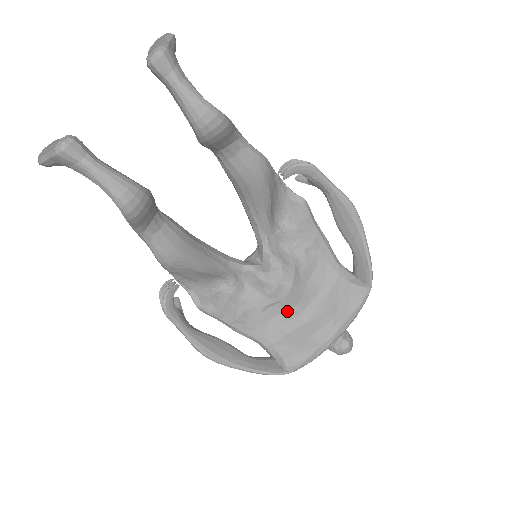
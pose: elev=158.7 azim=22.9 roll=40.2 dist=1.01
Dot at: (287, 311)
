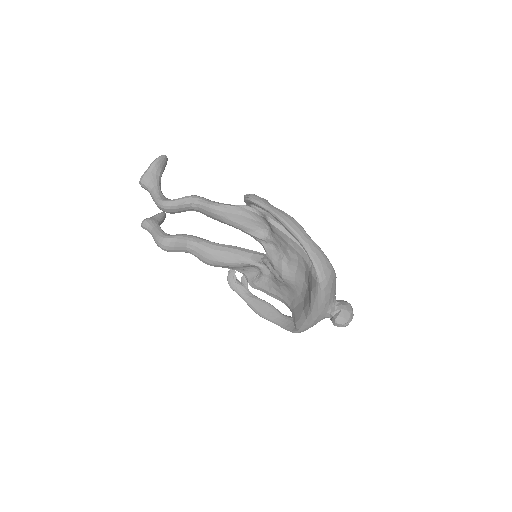
Dot at: (293, 290)
